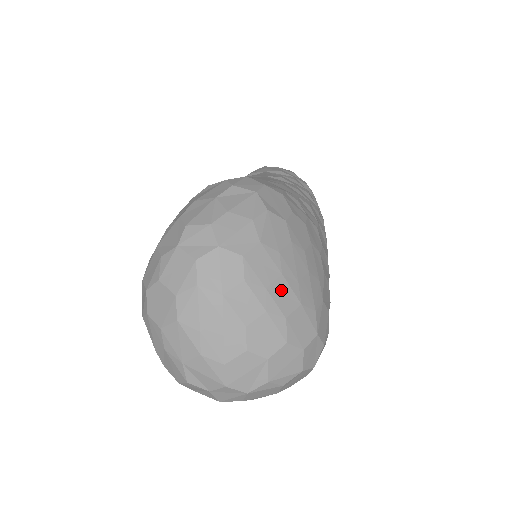
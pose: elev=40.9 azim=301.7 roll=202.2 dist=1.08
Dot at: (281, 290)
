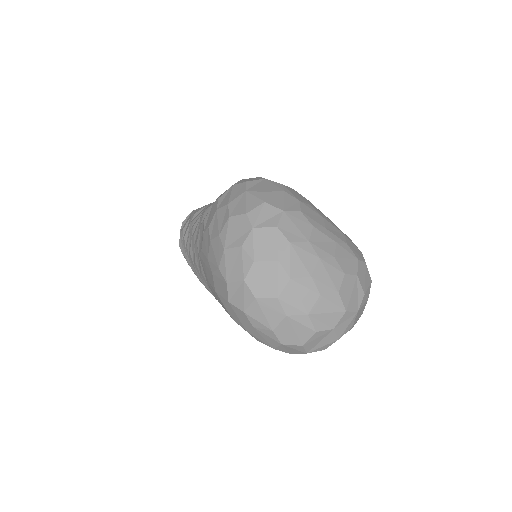
Dot at: (331, 228)
